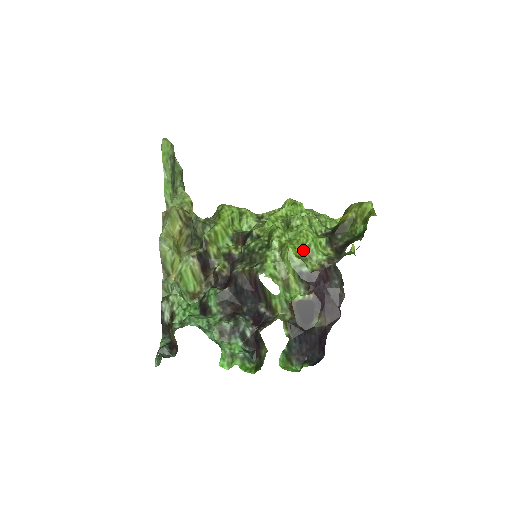
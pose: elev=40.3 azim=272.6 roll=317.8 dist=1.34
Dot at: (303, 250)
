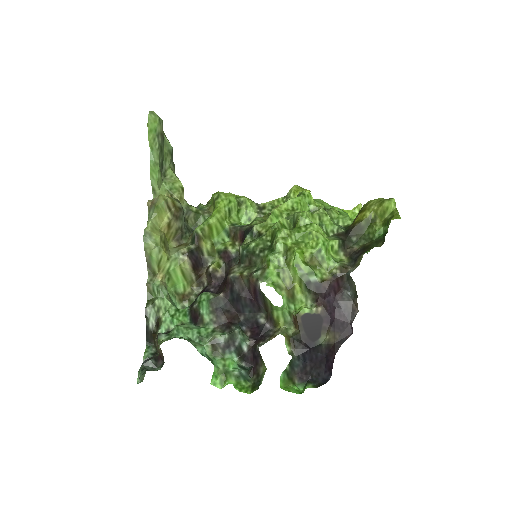
Dot at: (312, 255)
